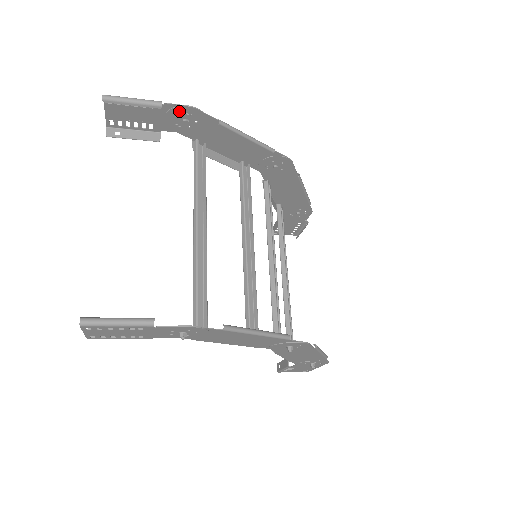
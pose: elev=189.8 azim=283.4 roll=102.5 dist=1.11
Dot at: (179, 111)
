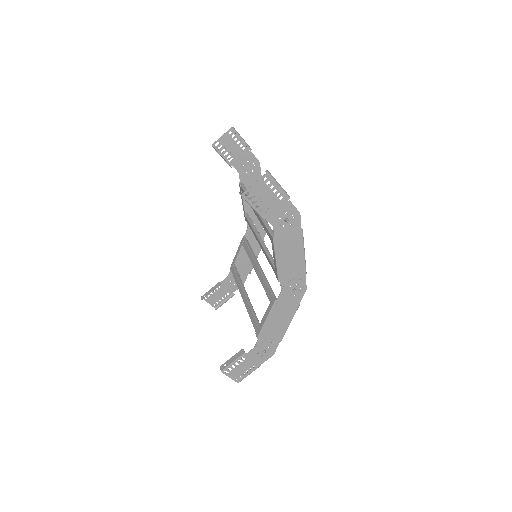
Dot at: (252, 160)
